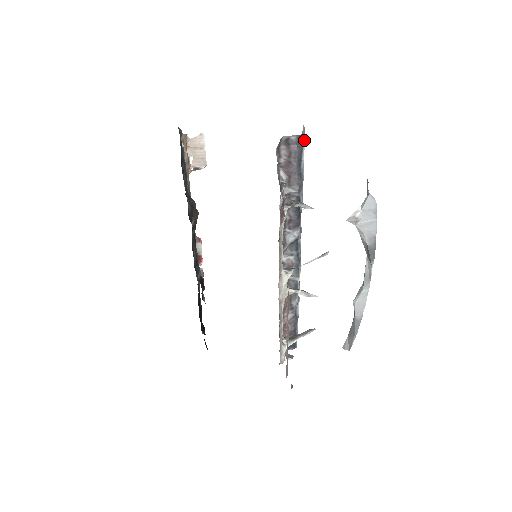
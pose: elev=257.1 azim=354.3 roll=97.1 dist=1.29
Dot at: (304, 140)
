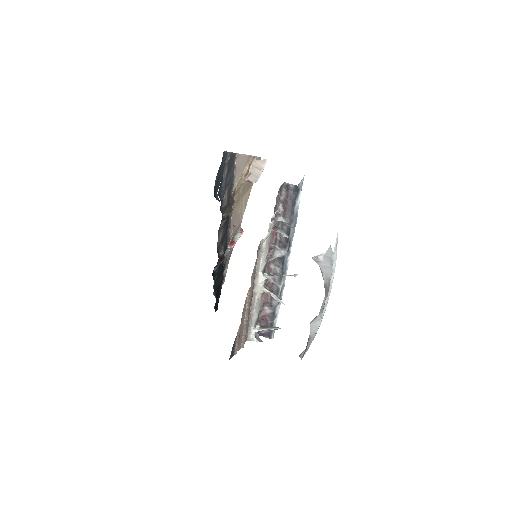
Dot at: (301, 190)
